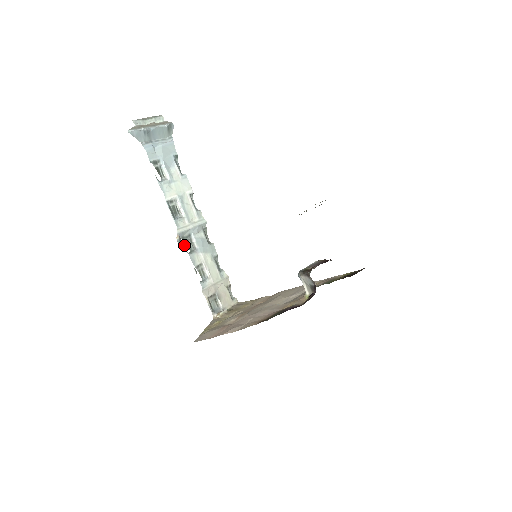
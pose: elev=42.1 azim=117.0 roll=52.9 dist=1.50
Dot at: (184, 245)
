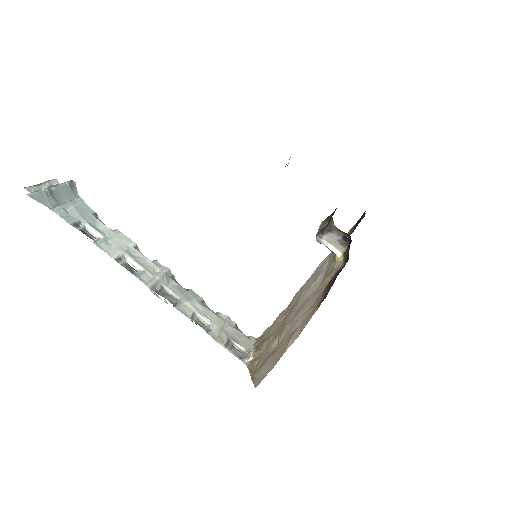
Dot at: occluded
